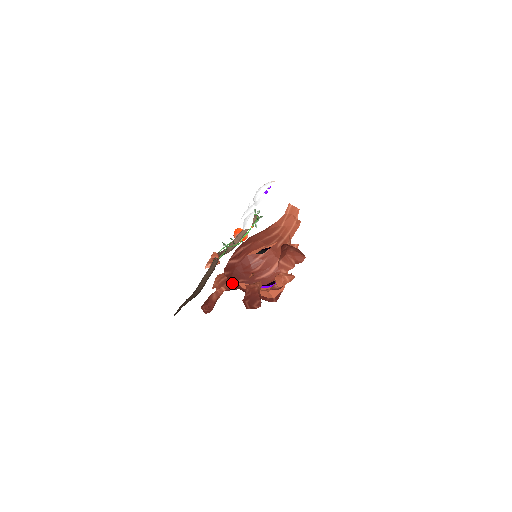
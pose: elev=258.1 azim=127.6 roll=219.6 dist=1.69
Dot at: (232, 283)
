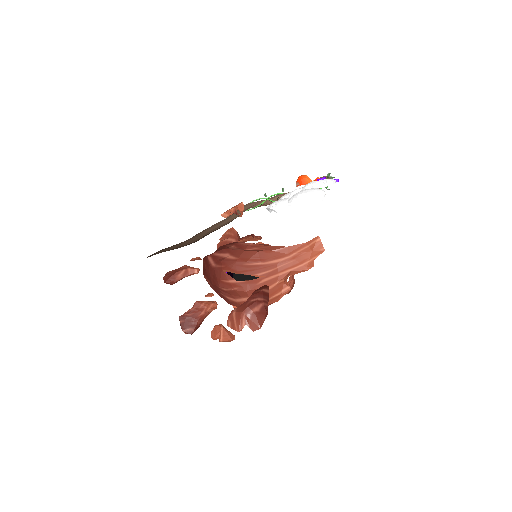
Dot at: occluded
